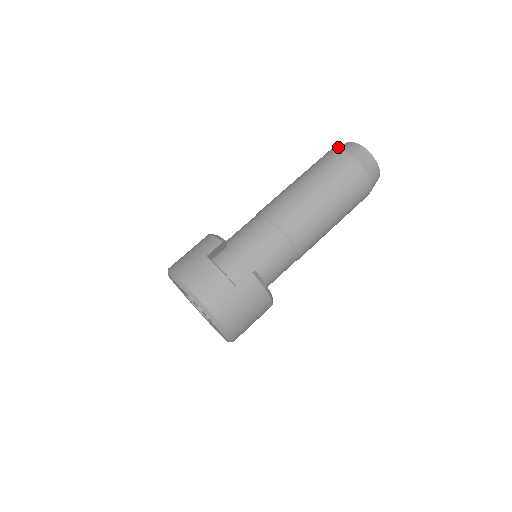
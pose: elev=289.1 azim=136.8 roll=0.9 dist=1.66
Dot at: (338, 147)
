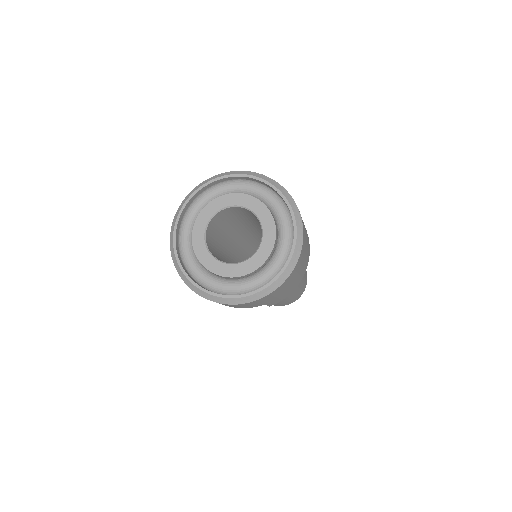
Dot at: occluded
